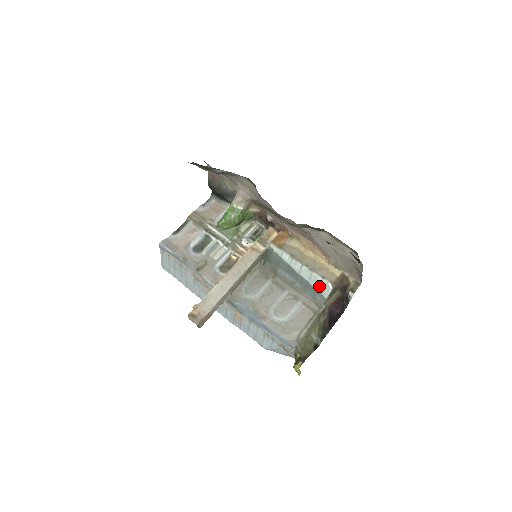
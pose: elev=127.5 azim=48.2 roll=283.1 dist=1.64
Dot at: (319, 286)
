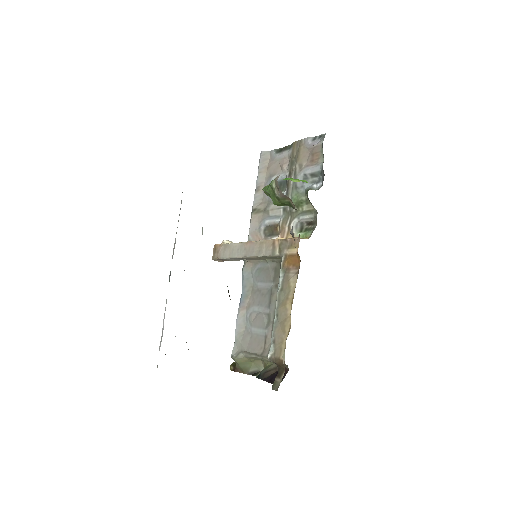
Dot at: occluded
